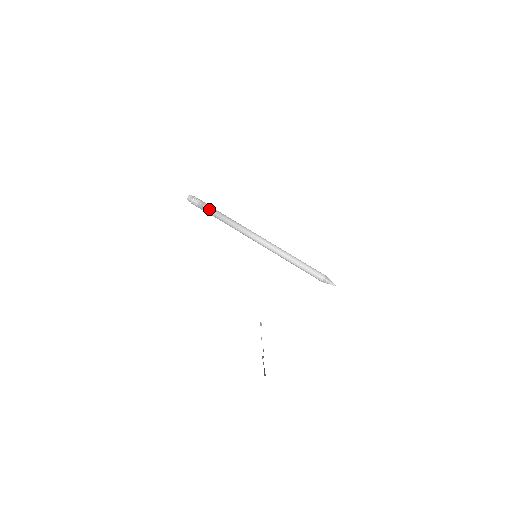
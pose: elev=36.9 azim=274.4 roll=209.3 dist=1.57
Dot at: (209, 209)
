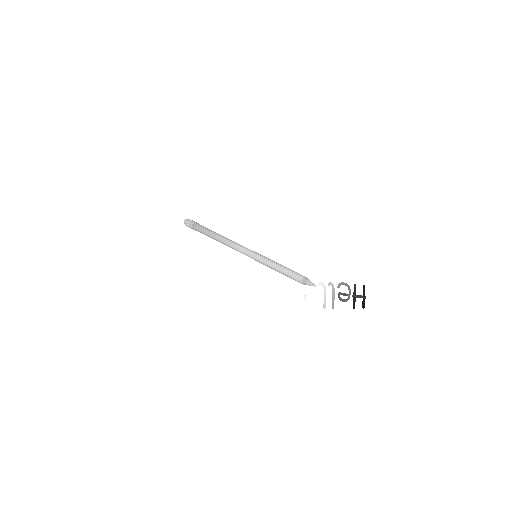
Dot at: (200, 232)
